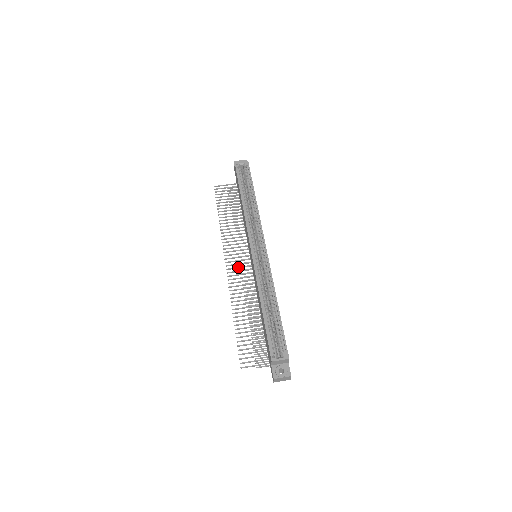
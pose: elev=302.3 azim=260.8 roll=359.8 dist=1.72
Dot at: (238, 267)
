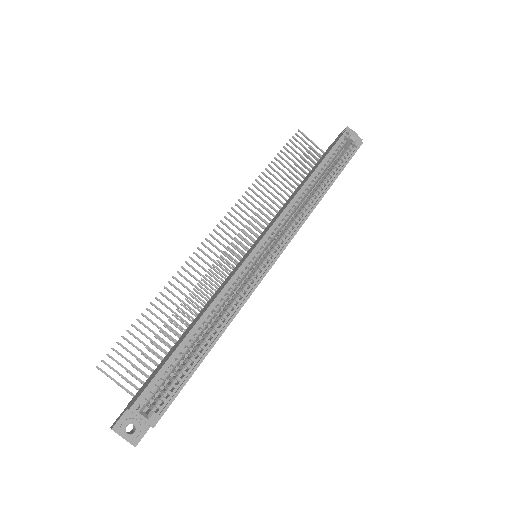
Dot at: occluded
